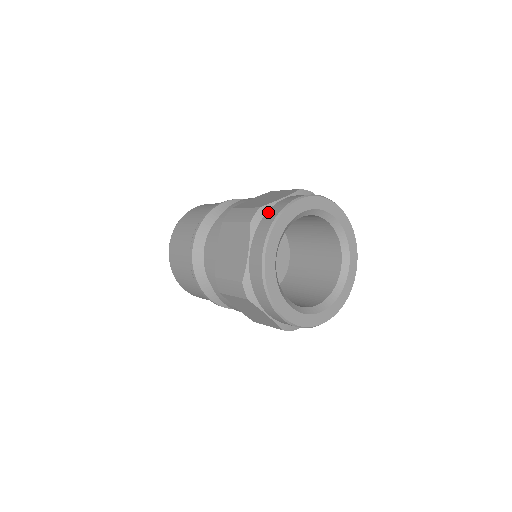
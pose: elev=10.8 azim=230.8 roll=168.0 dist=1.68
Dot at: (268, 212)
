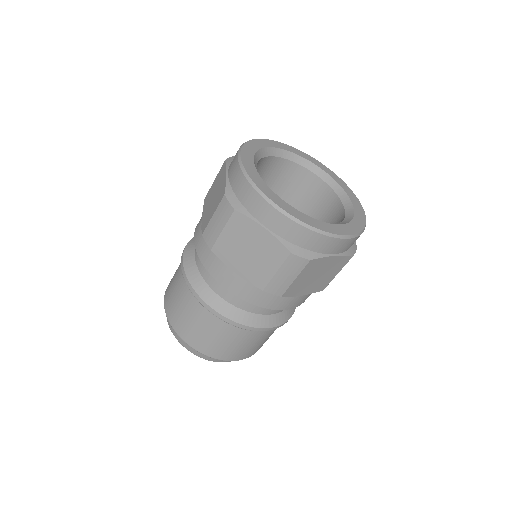
Dot at: occluded
